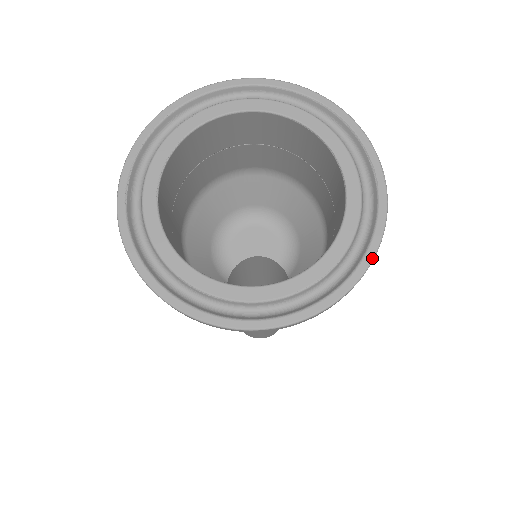
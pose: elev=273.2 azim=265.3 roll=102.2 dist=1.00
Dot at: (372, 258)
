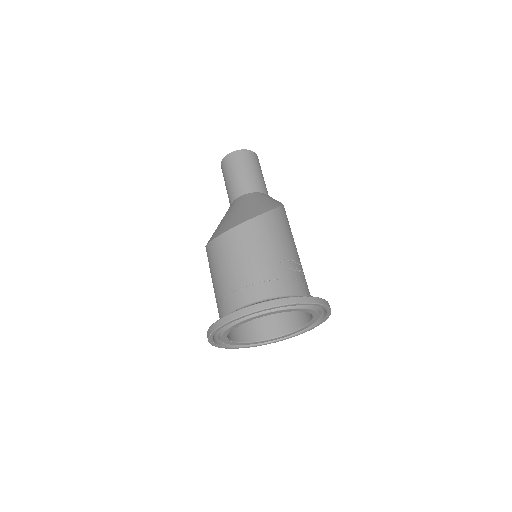
Dot at: (330, 314)
